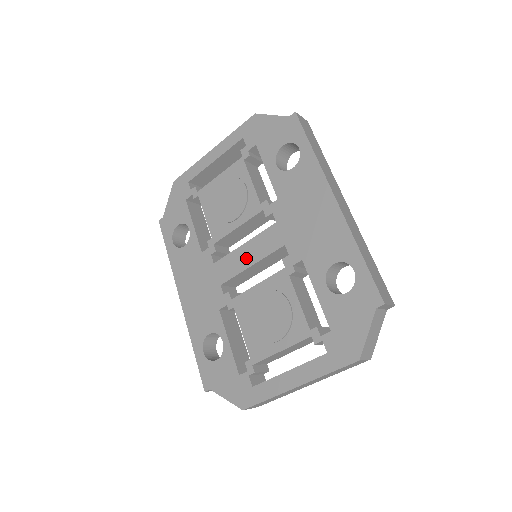
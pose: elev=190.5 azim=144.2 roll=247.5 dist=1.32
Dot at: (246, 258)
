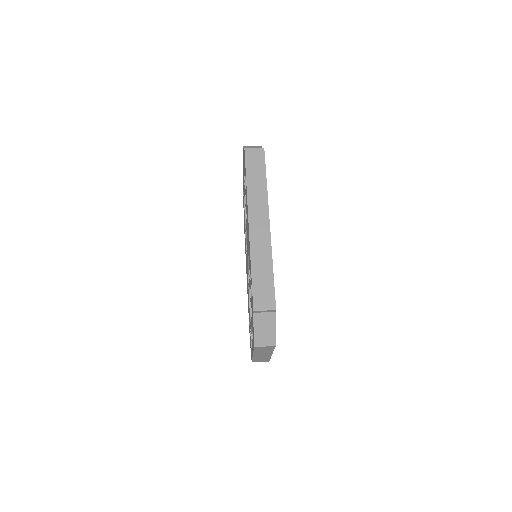
Dot at: (247, 259)
